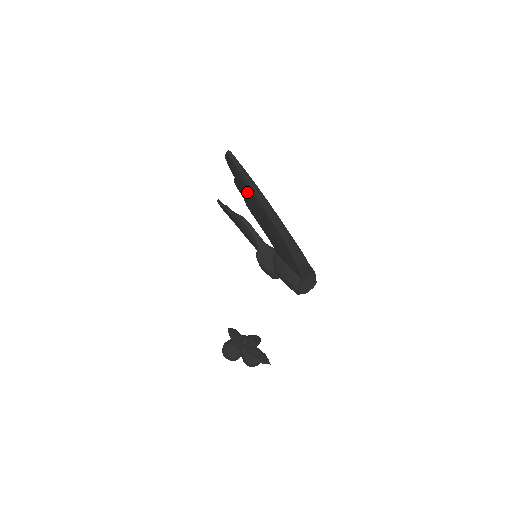
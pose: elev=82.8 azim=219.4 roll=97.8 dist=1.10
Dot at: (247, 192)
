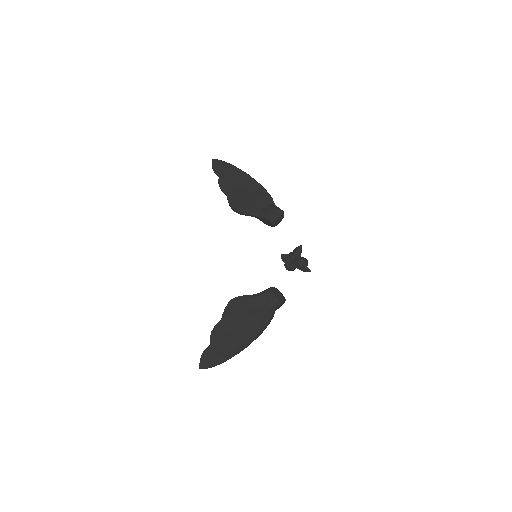
Dot at: (219, 350)
